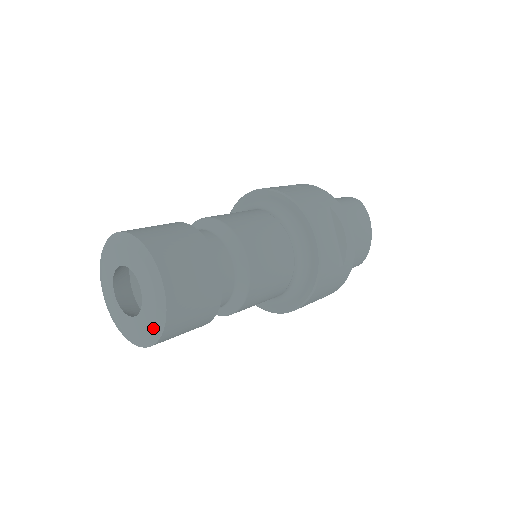
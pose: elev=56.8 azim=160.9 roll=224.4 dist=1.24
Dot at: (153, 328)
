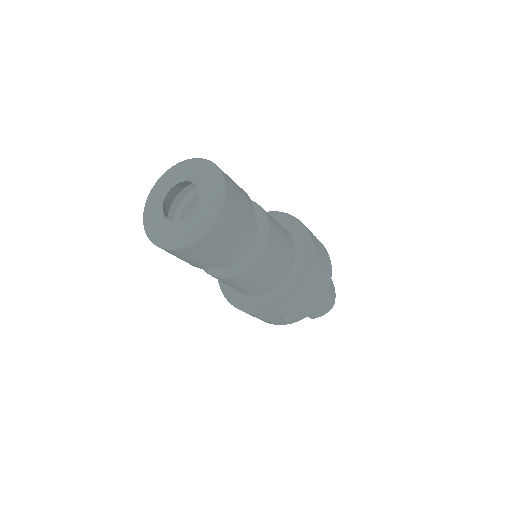
Dot at: (215, 200)
